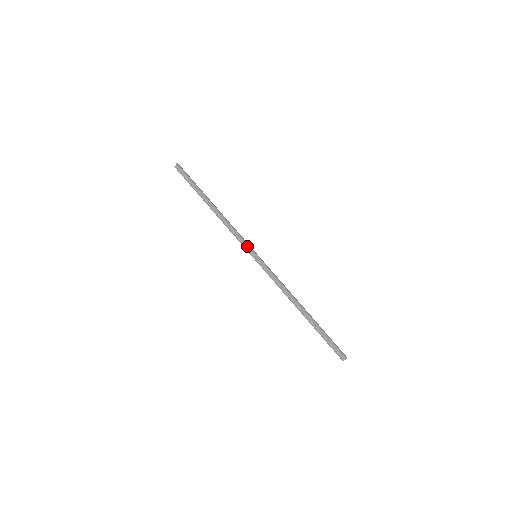
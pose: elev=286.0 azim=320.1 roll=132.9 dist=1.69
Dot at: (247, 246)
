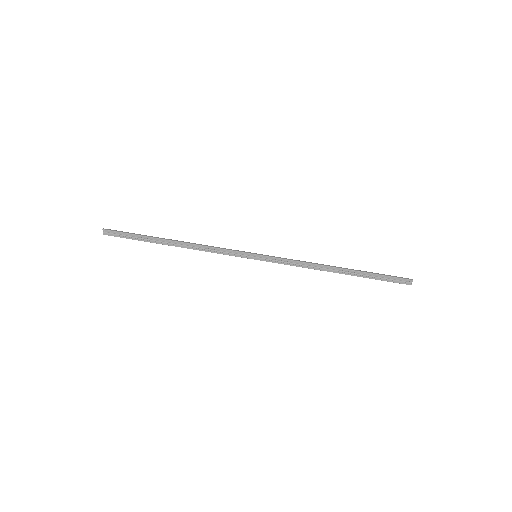
Dot at: (240, 253)
